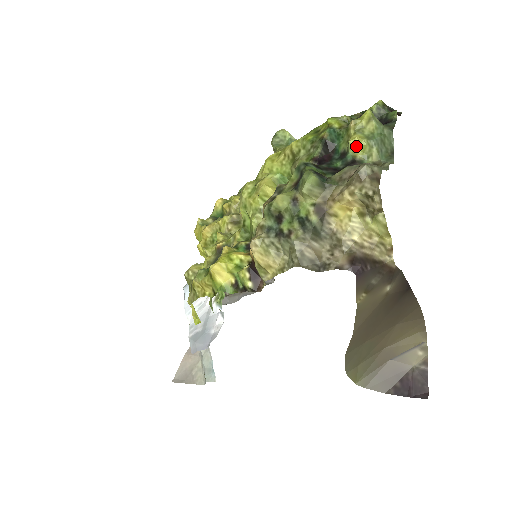
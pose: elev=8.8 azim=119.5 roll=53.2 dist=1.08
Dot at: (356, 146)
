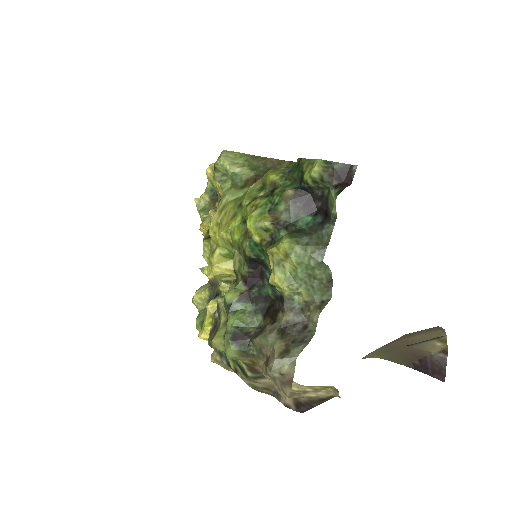
Dot at: (279, 286)
